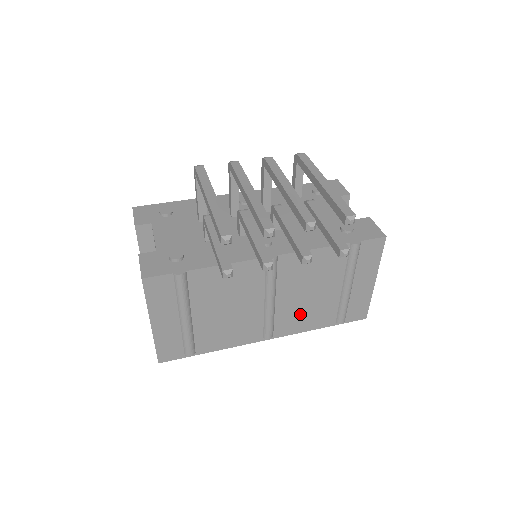
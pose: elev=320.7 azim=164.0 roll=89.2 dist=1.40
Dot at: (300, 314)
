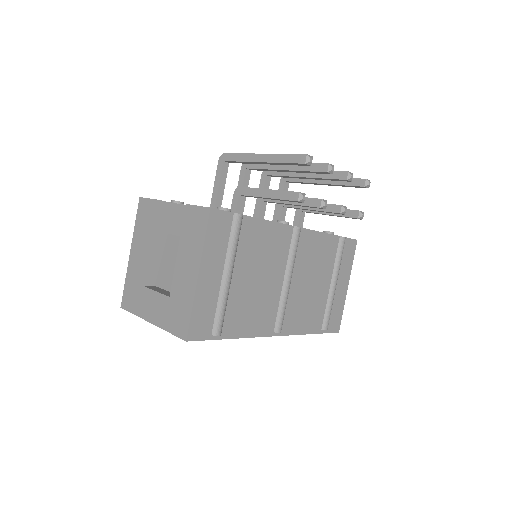
Dot at: (302, 308)
